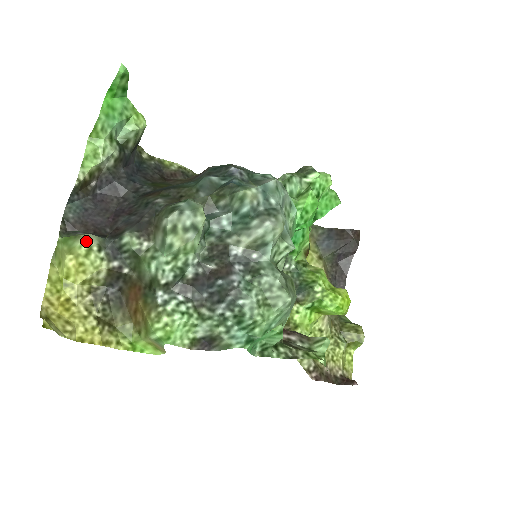
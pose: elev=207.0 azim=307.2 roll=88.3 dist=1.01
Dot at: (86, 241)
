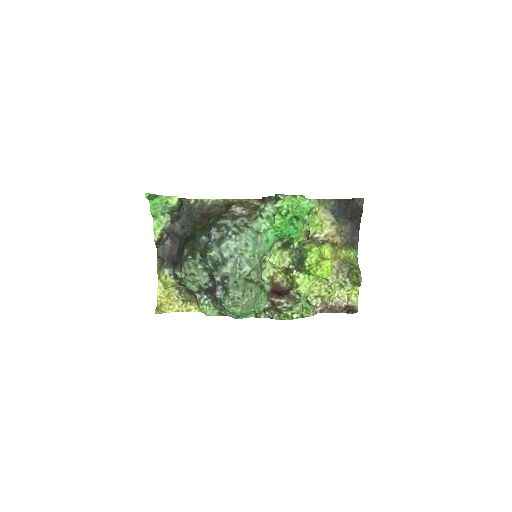
Dot at: (163, 273)
